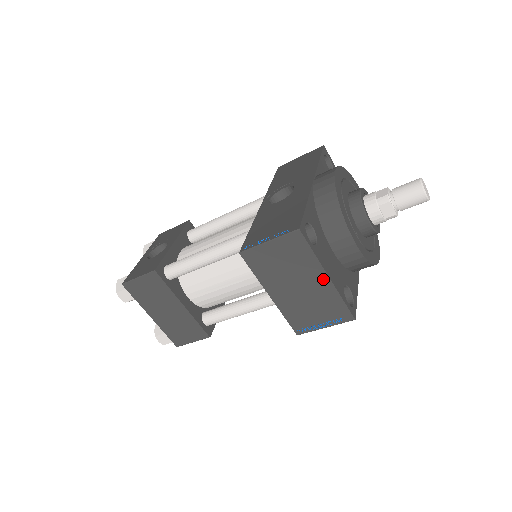
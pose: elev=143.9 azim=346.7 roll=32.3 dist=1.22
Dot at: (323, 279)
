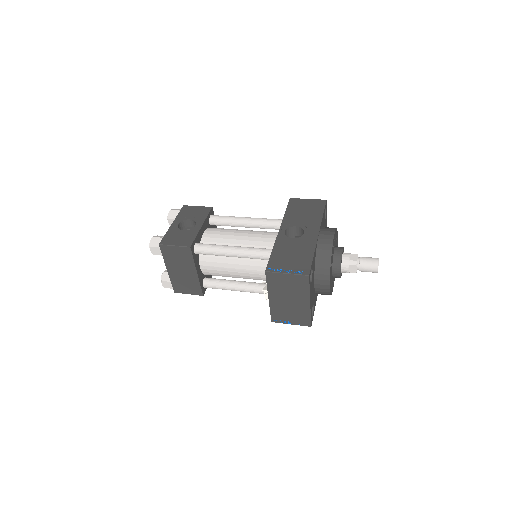
Dot at: (306, 302)
